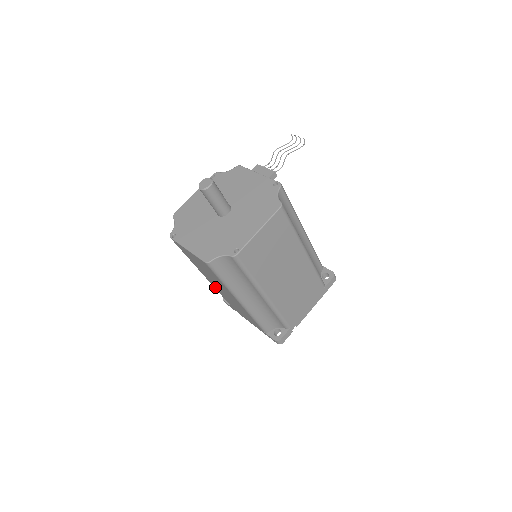
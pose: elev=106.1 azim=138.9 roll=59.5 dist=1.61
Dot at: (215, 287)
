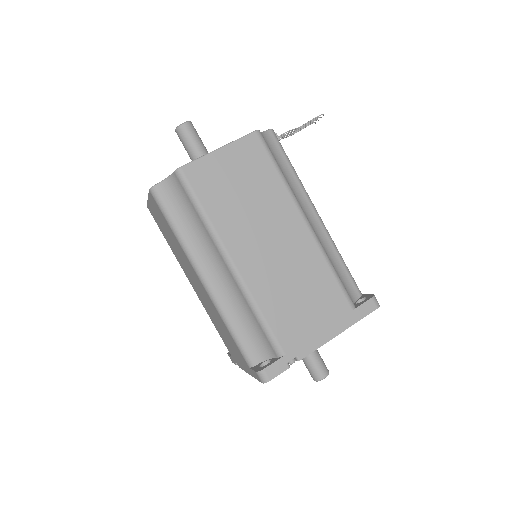
Dot at: (201, 301)
